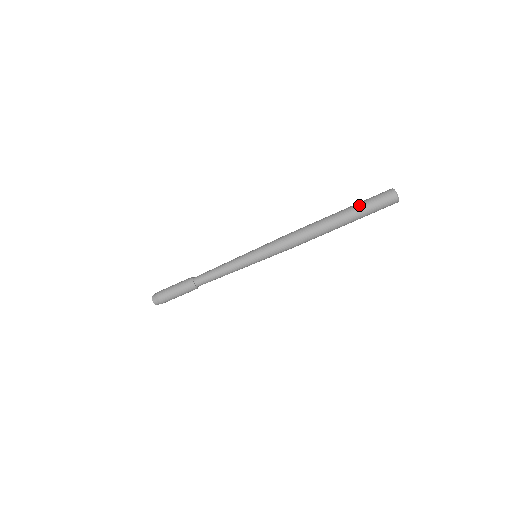
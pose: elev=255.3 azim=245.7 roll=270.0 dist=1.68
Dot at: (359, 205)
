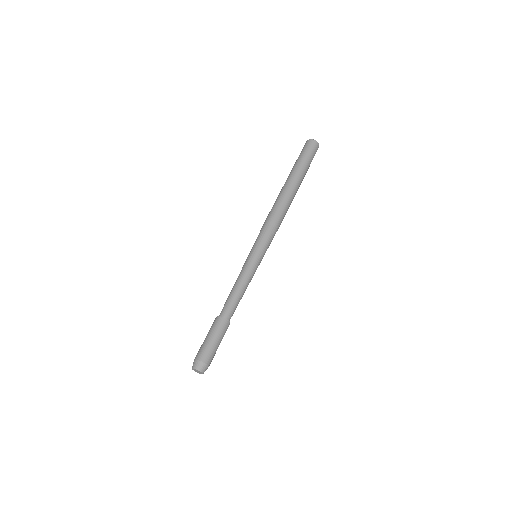
Dot at: (294, 164)
